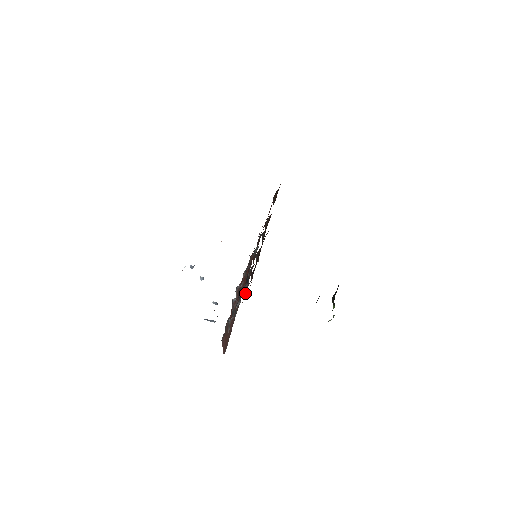
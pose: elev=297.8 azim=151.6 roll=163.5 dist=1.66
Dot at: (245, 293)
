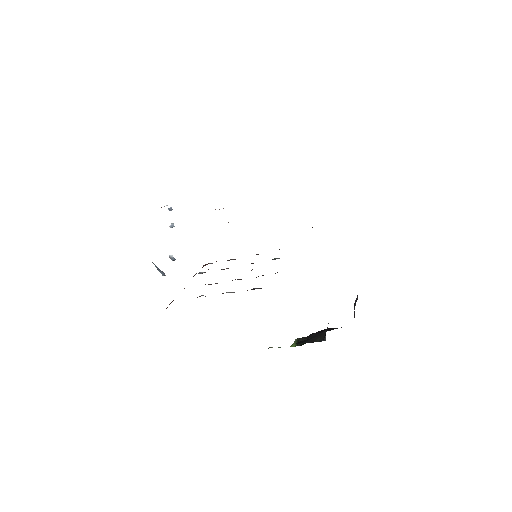
Dot at: (247, 290)
